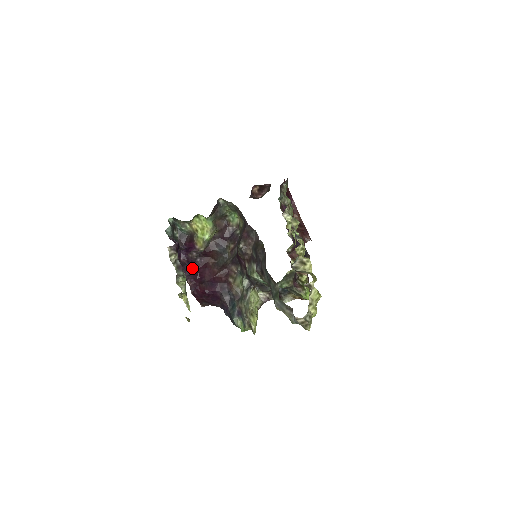
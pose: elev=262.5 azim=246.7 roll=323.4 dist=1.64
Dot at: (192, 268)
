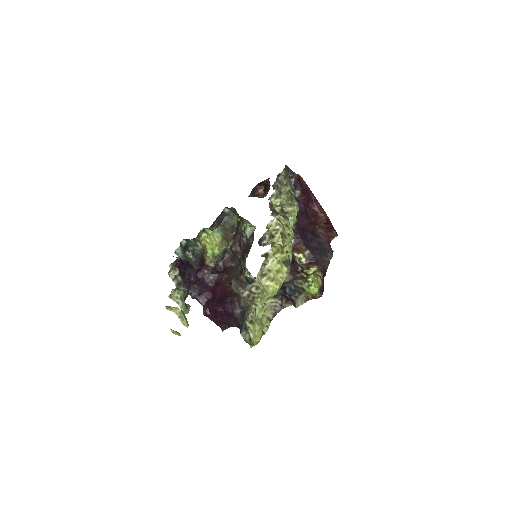
Dot at: (203, 286)
